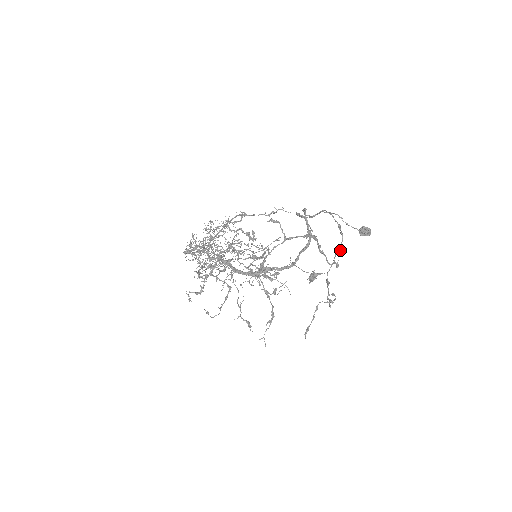
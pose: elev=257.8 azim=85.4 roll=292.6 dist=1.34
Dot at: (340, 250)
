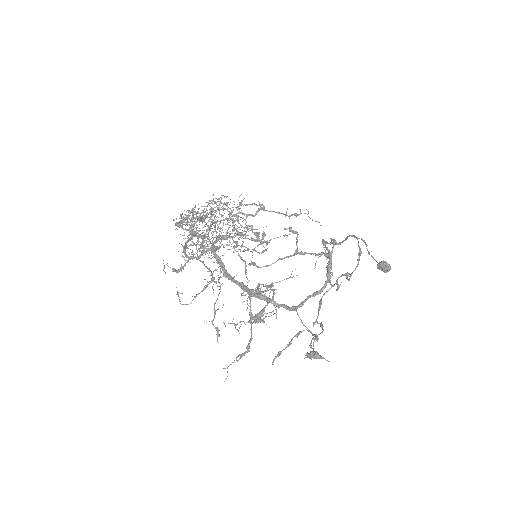
Dot at: (348, 273)
